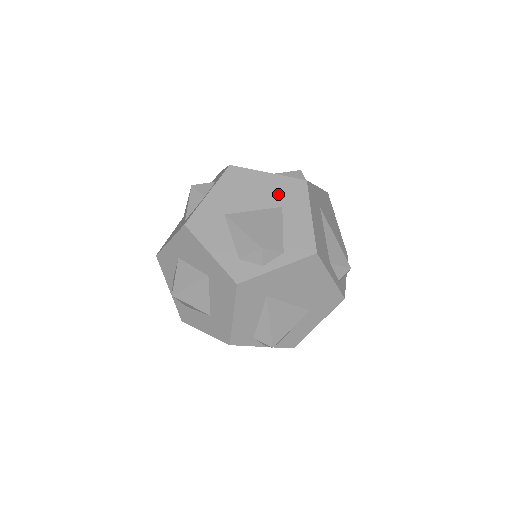
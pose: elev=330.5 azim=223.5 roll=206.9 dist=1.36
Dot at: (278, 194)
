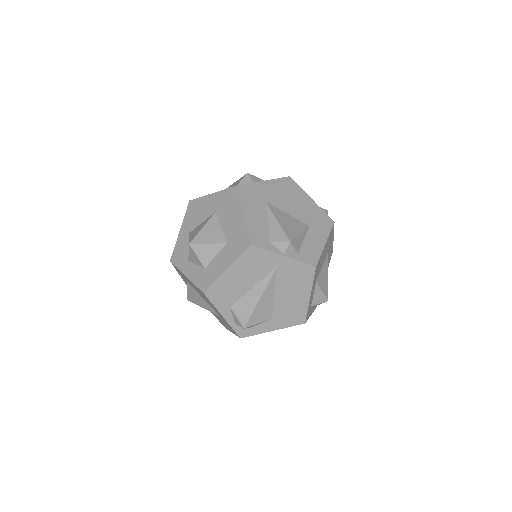
Dot at: occluded
